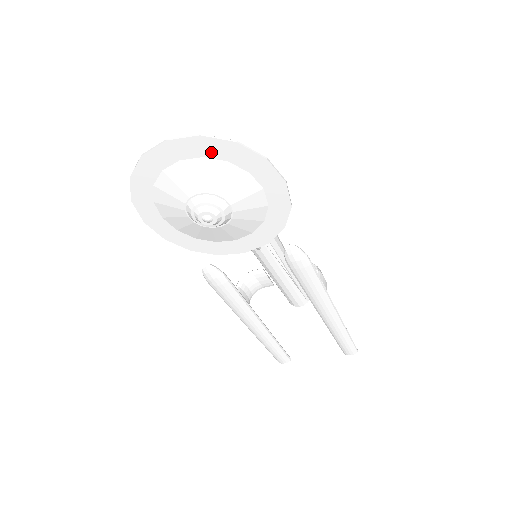
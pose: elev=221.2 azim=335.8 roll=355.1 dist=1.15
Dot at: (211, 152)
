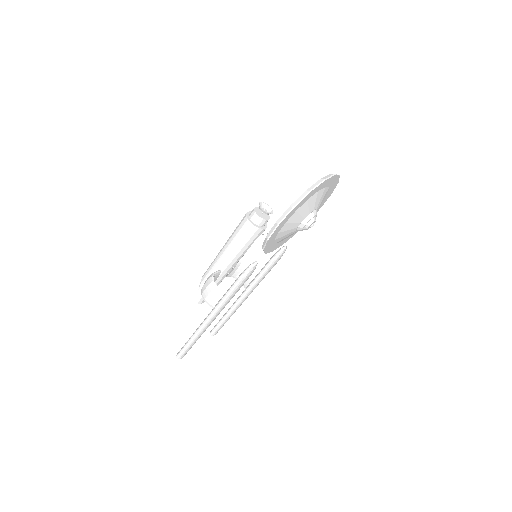
Dot at: (332, 185)
